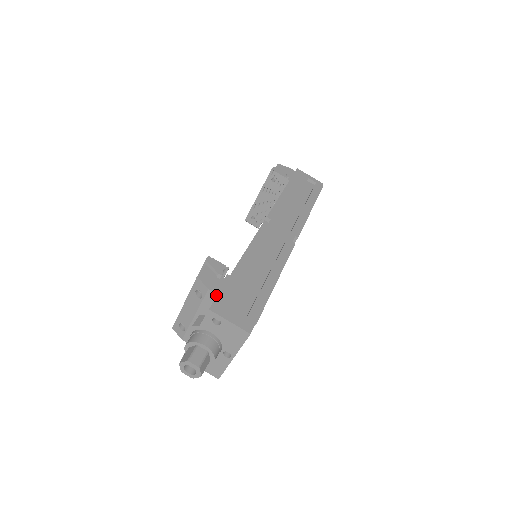
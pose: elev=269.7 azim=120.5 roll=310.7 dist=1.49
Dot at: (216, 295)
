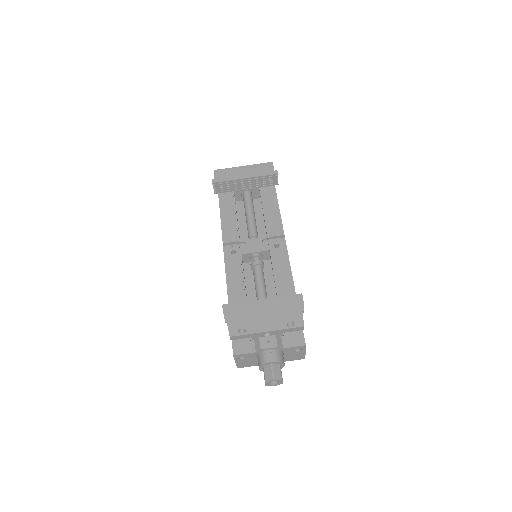
Dot at: (302, 330)
